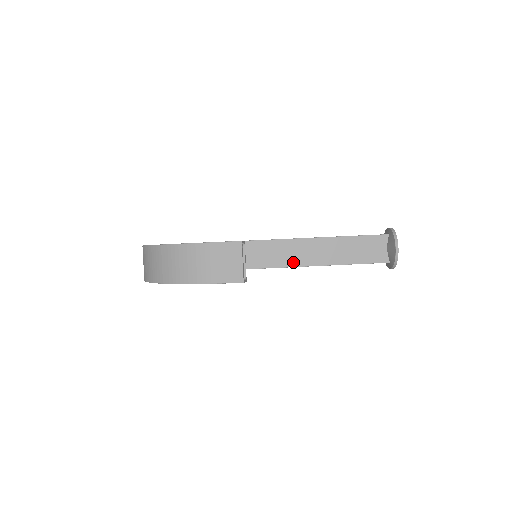
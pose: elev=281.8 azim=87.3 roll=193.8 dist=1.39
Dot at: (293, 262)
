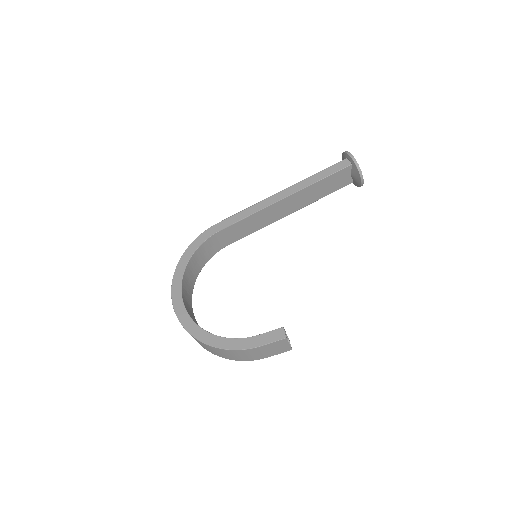
Dot at: (275, 219)
